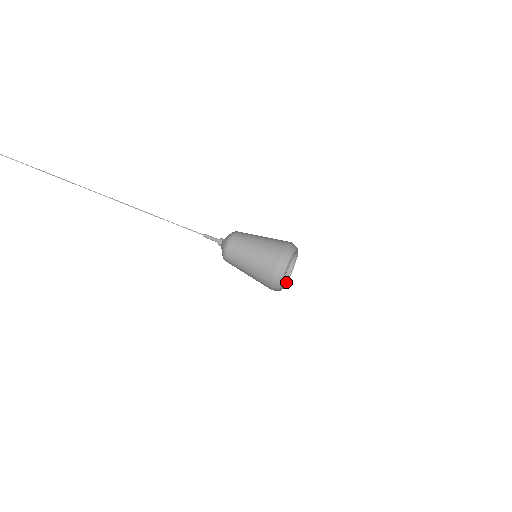
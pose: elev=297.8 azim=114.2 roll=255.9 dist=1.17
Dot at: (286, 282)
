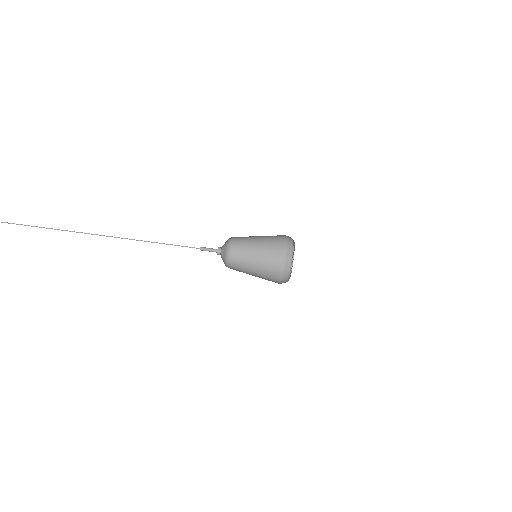
Dot at: occluded
